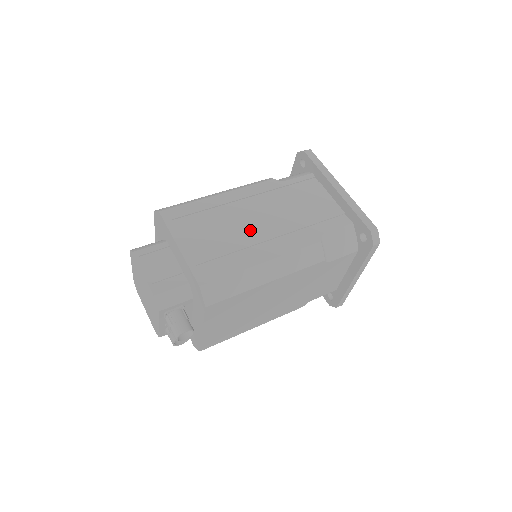
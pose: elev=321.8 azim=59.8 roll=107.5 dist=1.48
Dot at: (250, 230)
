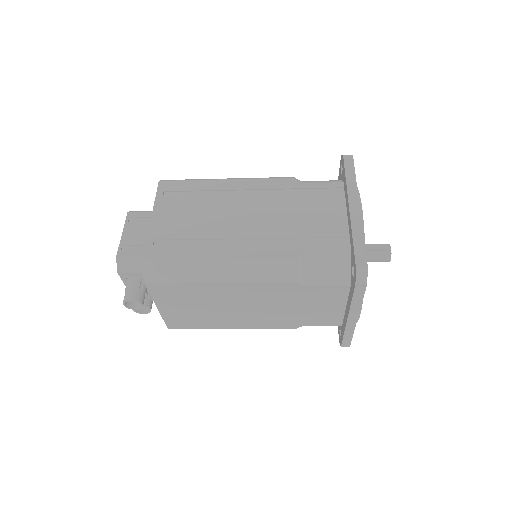
Dot at: (229, 223)
